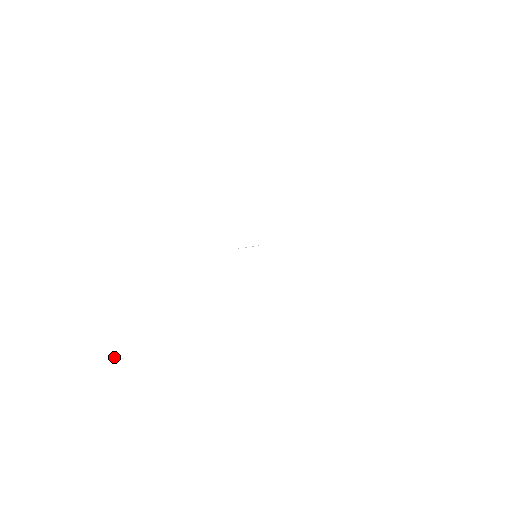
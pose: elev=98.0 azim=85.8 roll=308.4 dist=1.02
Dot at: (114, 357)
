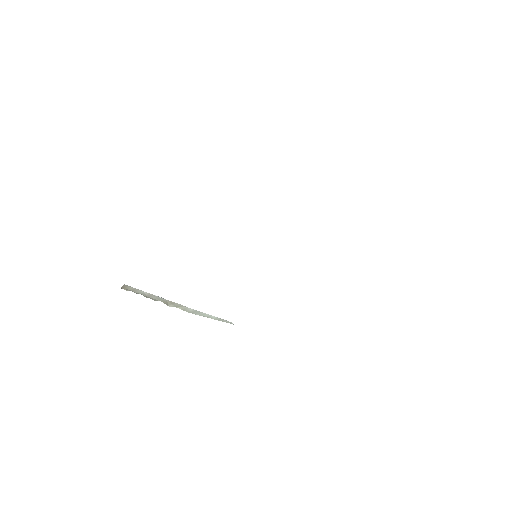
Dot at: (154, 295)
